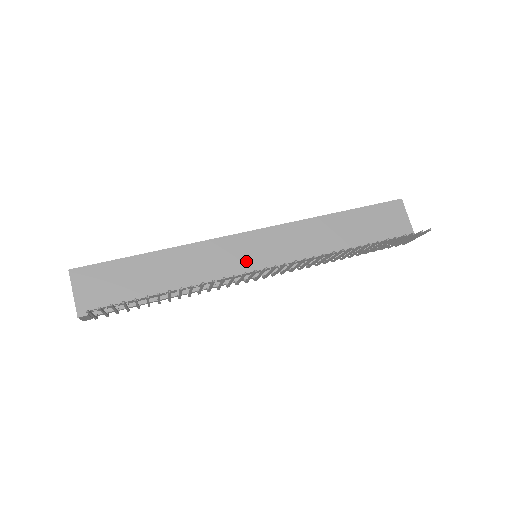
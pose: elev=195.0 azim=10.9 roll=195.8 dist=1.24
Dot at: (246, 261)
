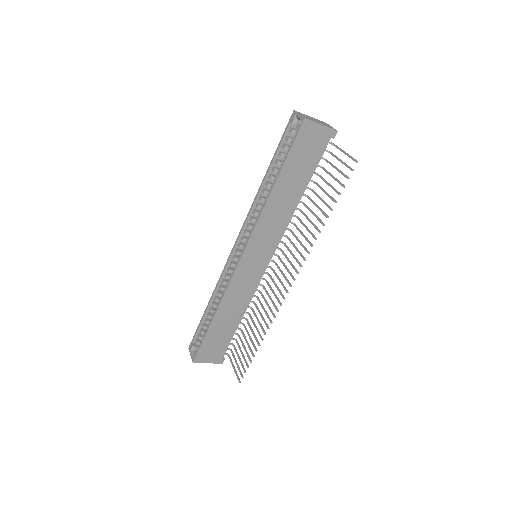
Dot at: (257, 270)
